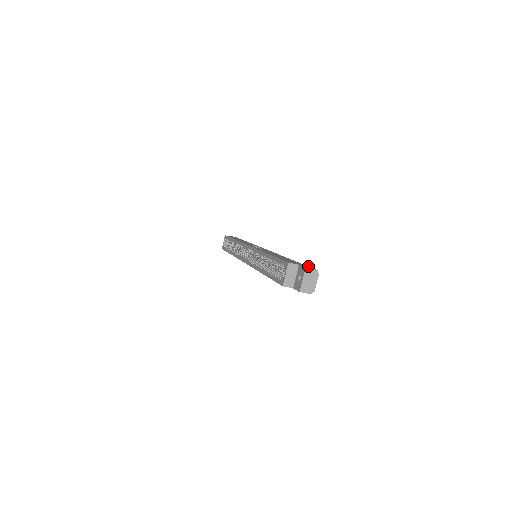
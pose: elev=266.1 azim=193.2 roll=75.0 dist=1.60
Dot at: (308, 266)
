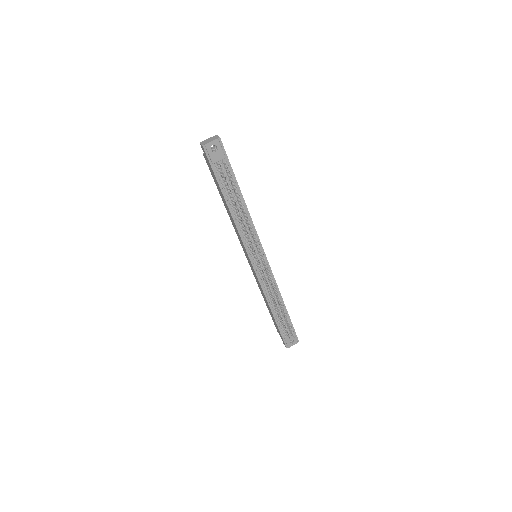
Dot at: occluded
